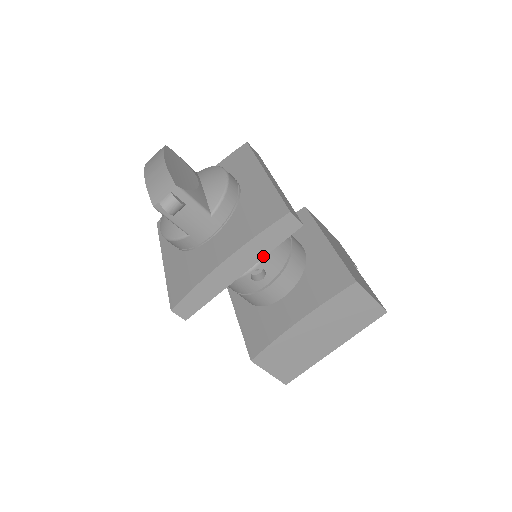
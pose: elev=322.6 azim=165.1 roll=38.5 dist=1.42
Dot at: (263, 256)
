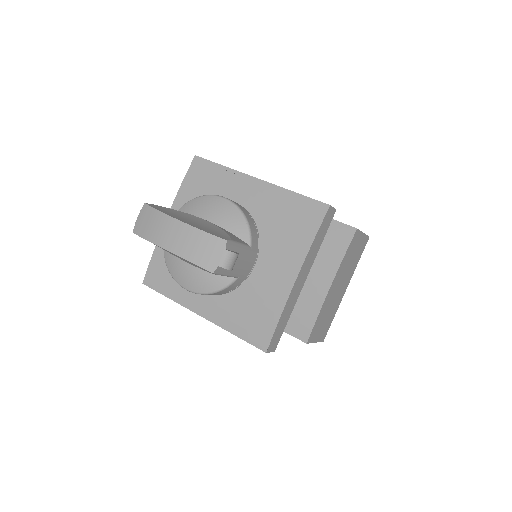
Dot at: (316, 255)
